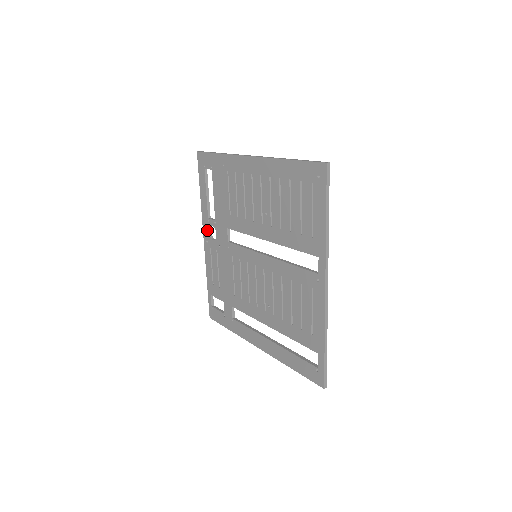
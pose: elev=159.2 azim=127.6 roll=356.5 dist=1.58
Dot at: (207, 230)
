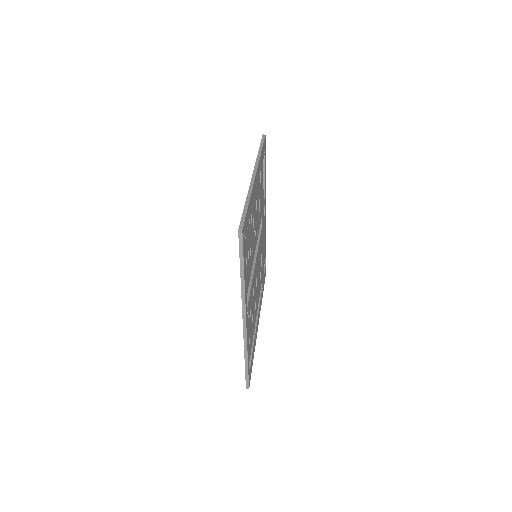
Dot at: occluded
